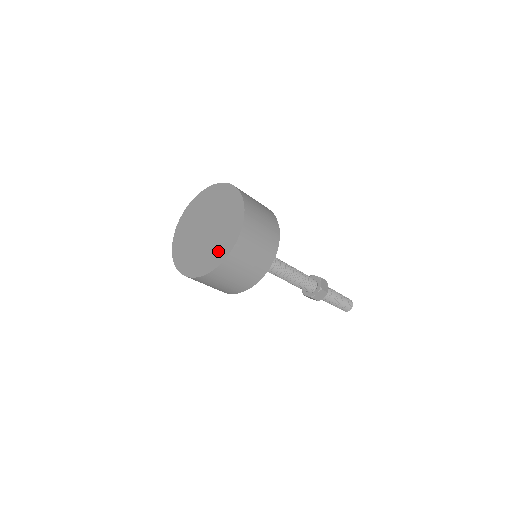
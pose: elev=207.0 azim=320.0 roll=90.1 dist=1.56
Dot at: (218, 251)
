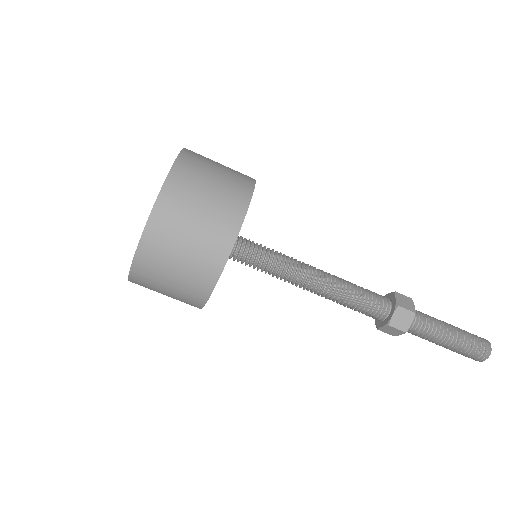
Dot at: occluded
